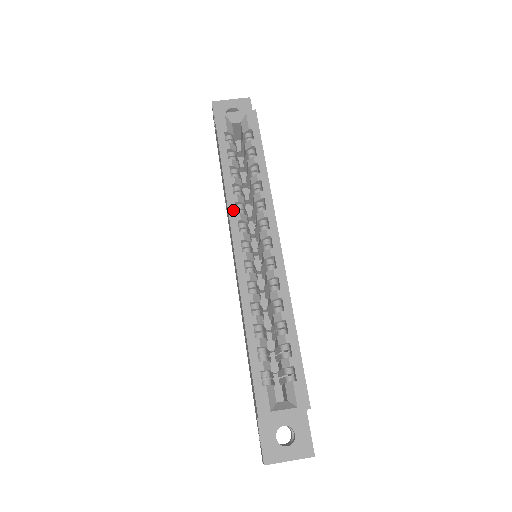
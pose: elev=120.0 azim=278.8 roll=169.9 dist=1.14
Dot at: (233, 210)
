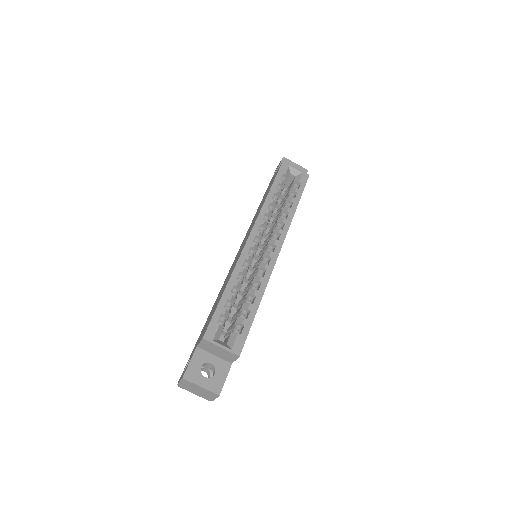
Dot at: (262, 216)
